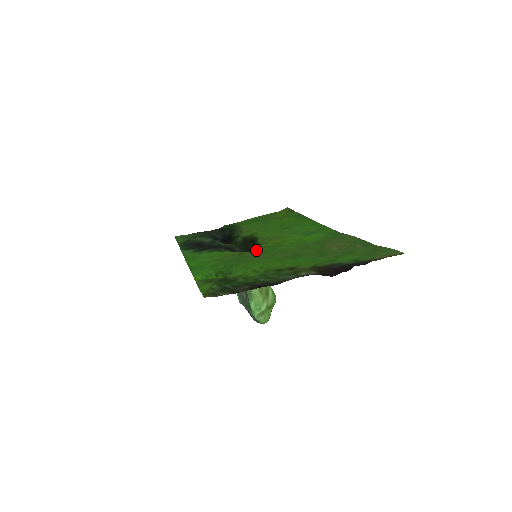
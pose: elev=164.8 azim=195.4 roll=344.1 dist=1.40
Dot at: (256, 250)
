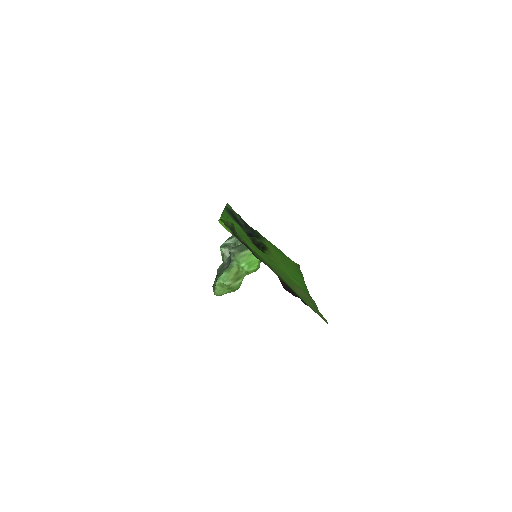
Dot at: occluded
